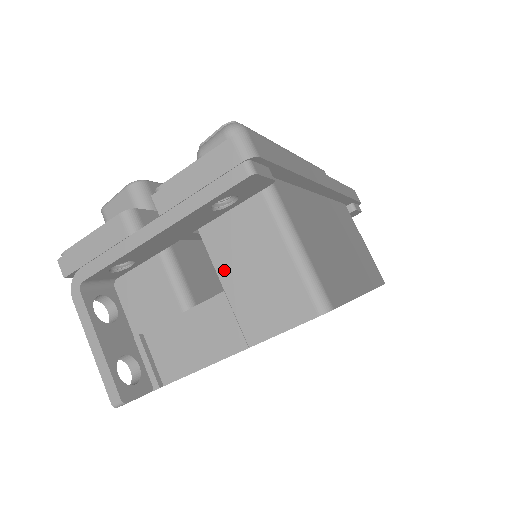
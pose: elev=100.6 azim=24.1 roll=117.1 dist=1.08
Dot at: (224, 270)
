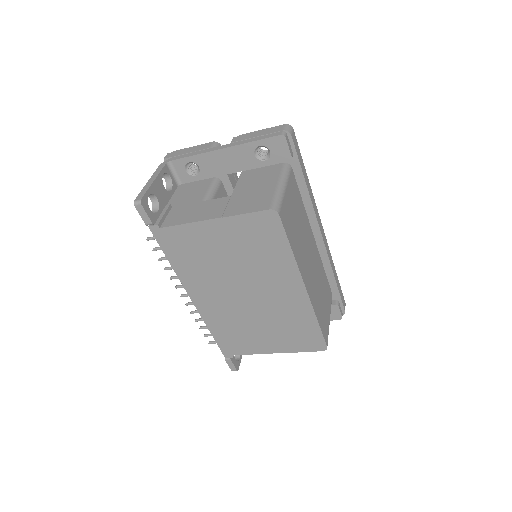
Dot at: (238, 189)
